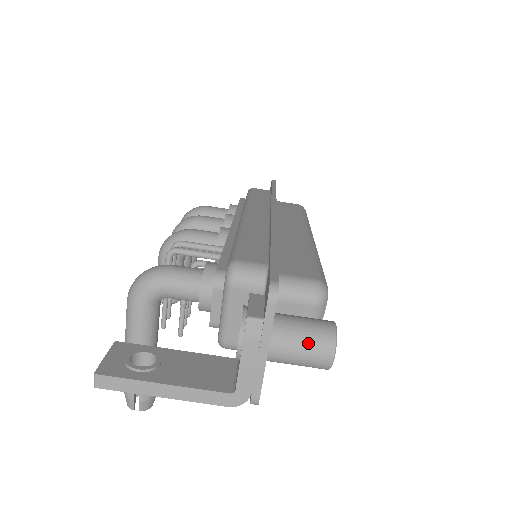
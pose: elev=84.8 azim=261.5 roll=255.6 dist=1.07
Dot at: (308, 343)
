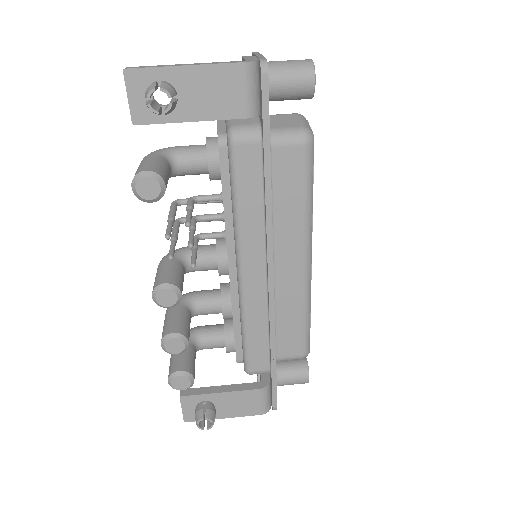
Dot at: occluded
